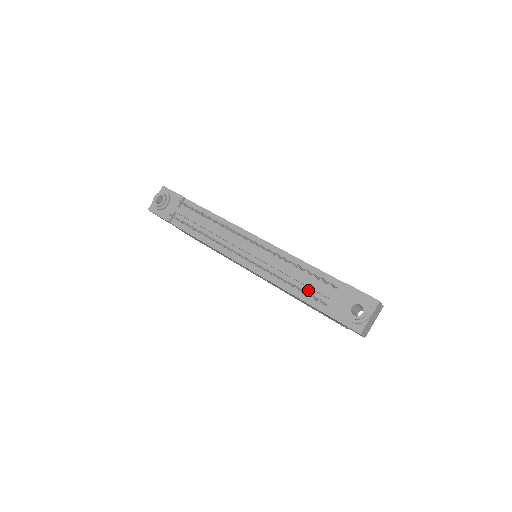
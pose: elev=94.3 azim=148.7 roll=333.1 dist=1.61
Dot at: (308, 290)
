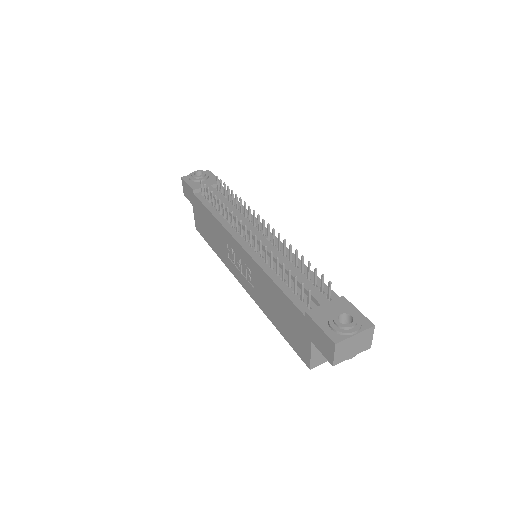
Dot at: (297, 289)
